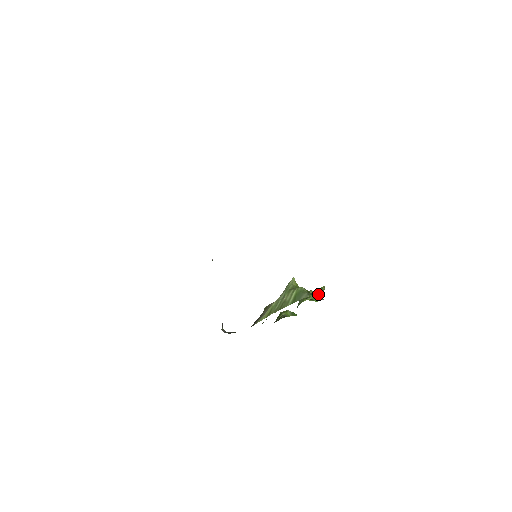
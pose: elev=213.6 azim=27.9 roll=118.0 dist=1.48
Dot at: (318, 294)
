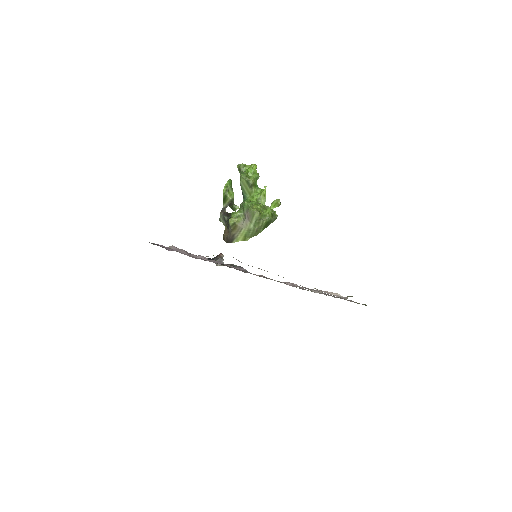
Dot at: (253, 172)
